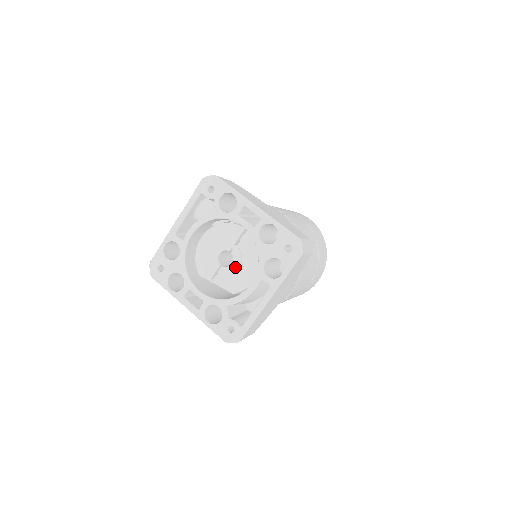
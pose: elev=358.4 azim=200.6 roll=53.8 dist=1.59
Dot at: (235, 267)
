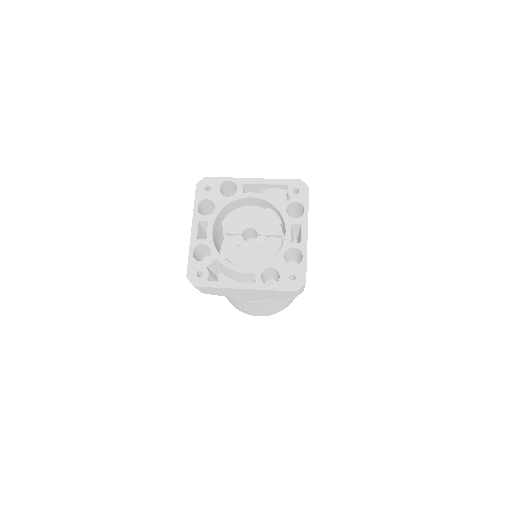
Dot at: (249, 246)
